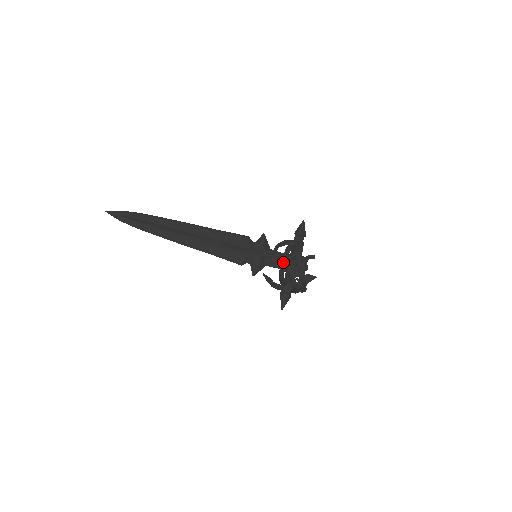
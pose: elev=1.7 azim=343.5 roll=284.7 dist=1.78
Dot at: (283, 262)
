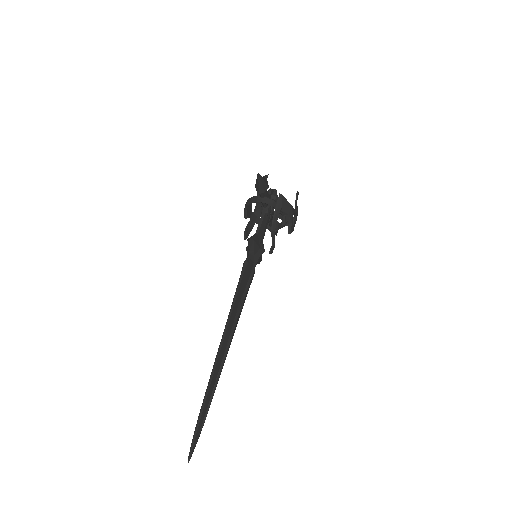
Dot at: occluded
